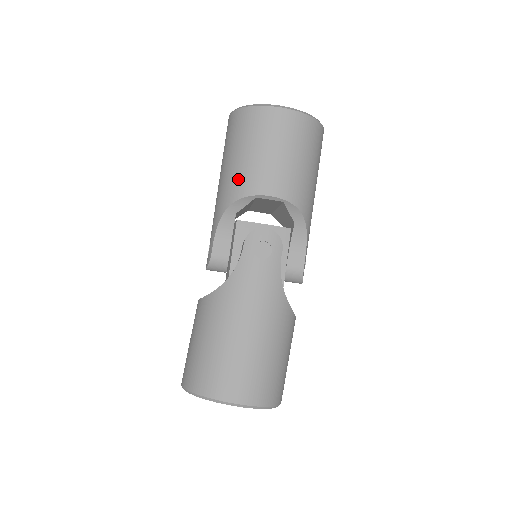
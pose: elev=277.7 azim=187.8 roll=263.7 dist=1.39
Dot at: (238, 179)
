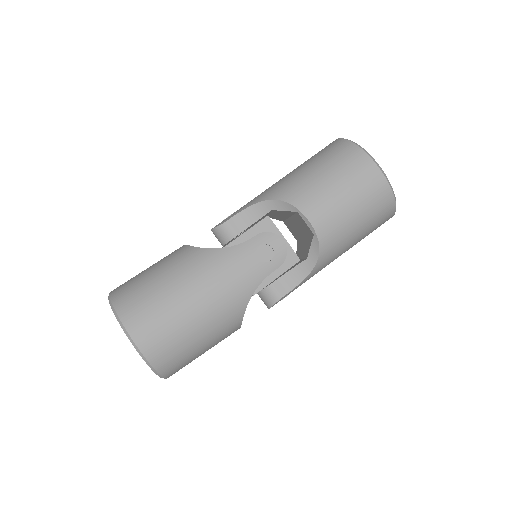
Dot at: (298, 187)
